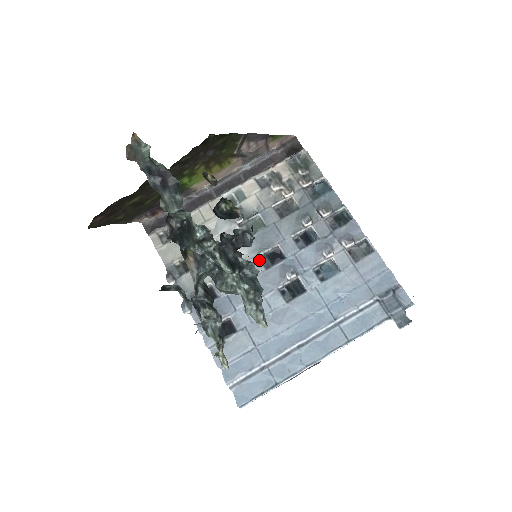
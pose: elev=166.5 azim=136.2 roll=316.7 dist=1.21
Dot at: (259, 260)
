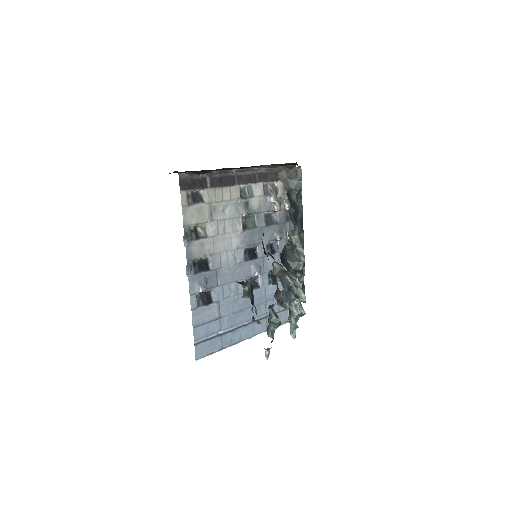
Dot at: (244, 252)
